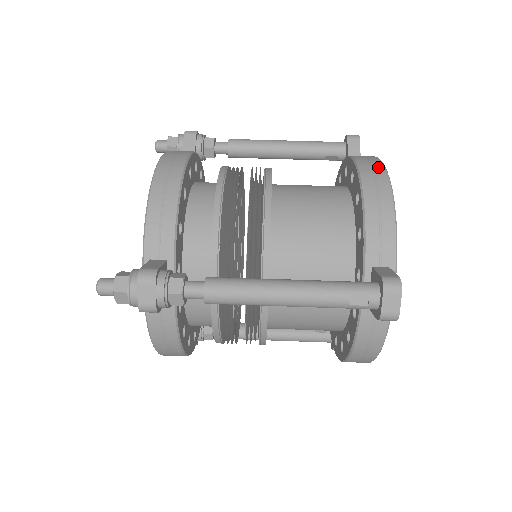
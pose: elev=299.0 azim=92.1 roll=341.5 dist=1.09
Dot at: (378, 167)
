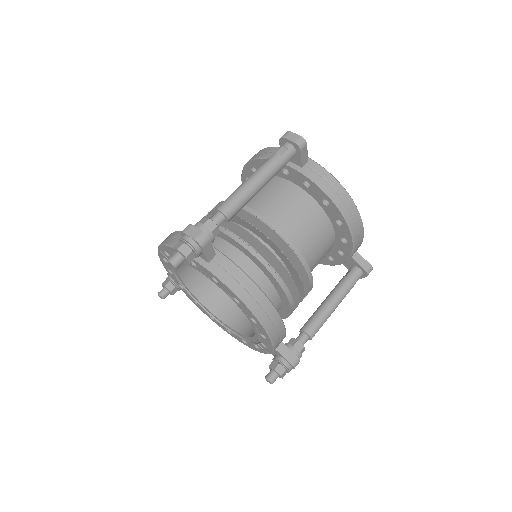
Dot at: occluded
